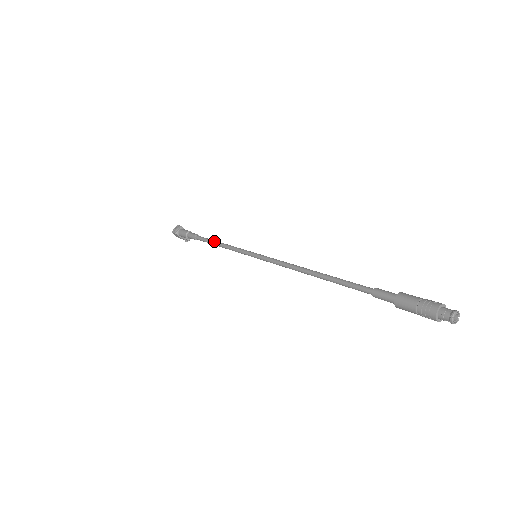
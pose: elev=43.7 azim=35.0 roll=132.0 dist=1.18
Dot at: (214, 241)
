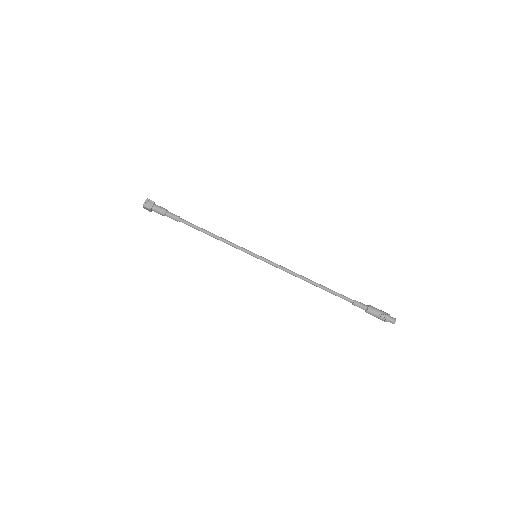
Dot at: (206, 231)
